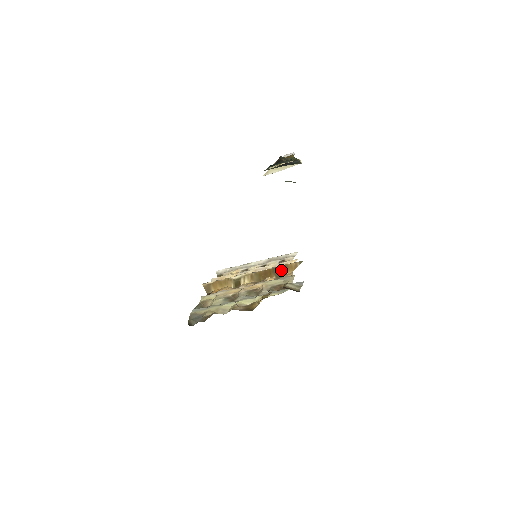
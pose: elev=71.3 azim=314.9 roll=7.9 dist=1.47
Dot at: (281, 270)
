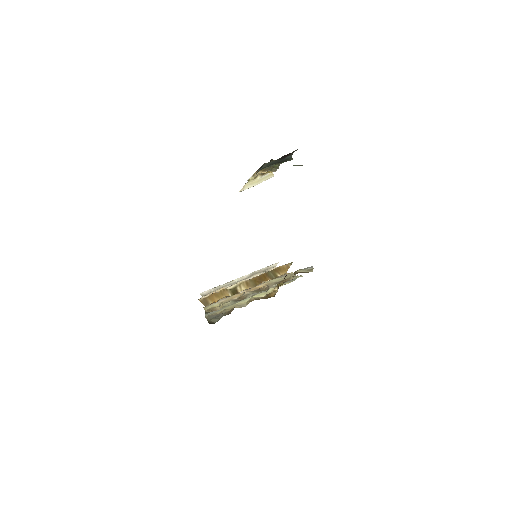
Dot at: (275, 273)
